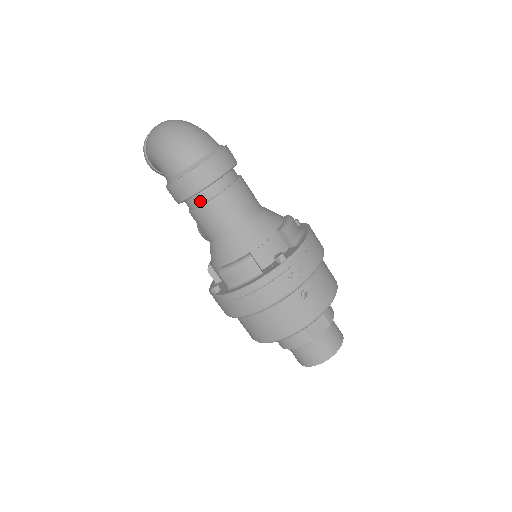
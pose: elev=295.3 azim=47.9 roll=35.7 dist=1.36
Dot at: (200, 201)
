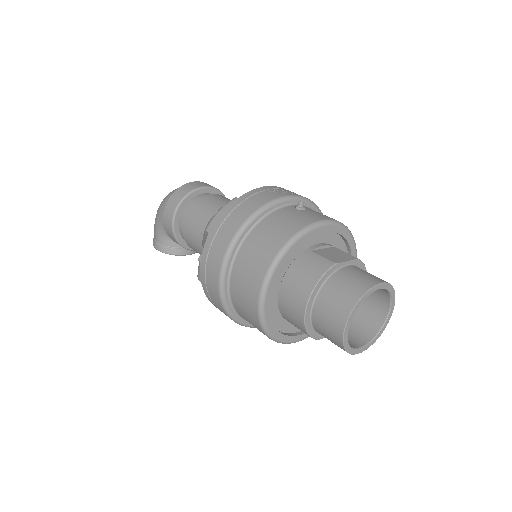
Dot at: (190, 206)
